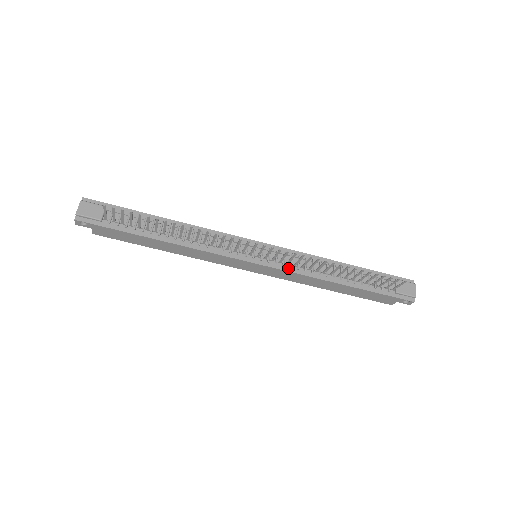
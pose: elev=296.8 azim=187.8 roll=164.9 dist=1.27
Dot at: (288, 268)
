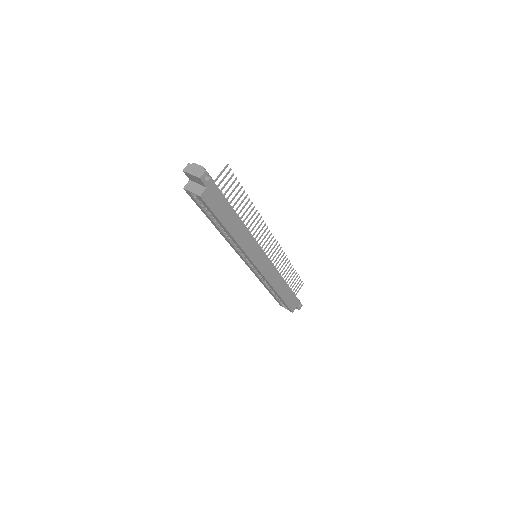
Dot at: (273, 265)
